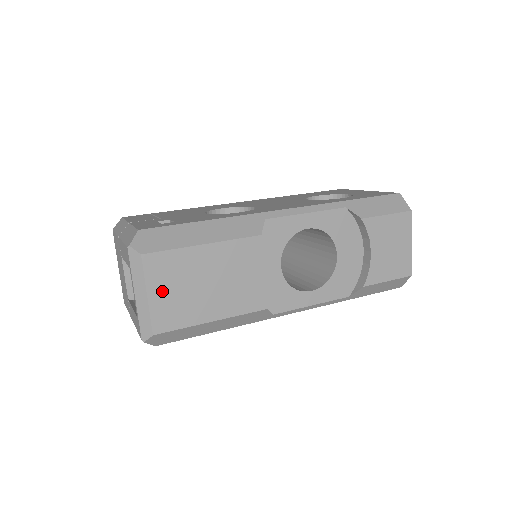
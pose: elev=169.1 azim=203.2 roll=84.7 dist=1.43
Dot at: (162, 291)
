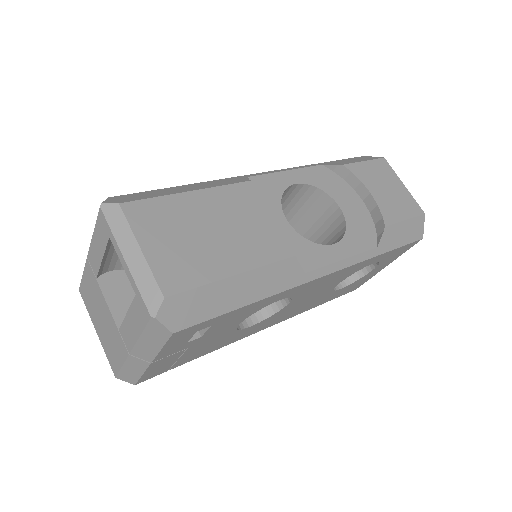
Dot at: (158, 243)
